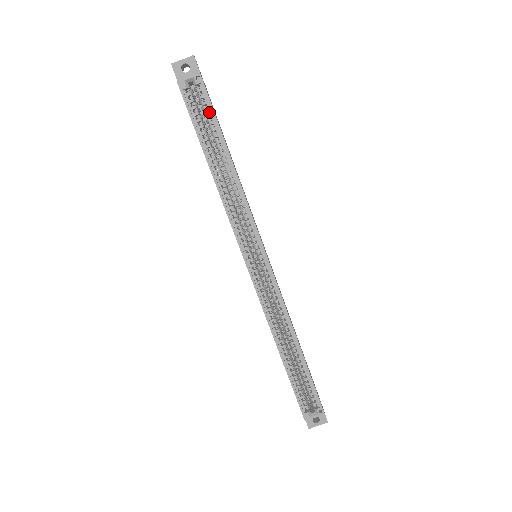
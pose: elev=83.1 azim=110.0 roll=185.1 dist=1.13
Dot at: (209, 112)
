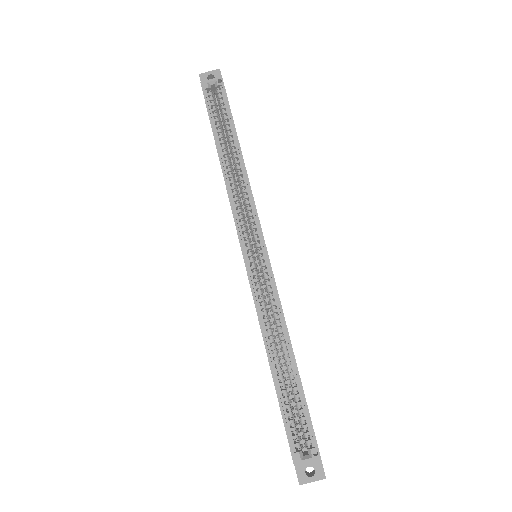
Dot at: occluded
